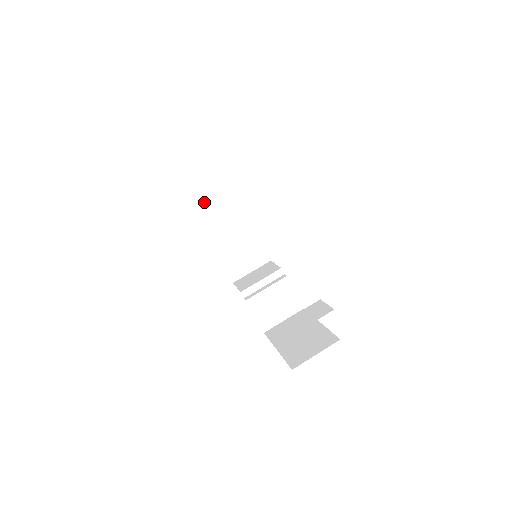
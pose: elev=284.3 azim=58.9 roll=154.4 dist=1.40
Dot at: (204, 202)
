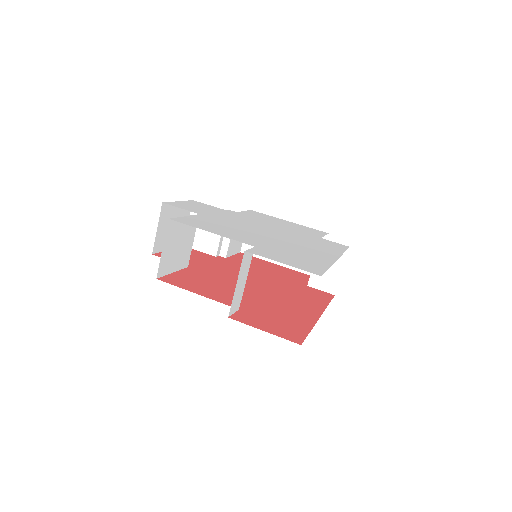
Dot at: (169, 262)
